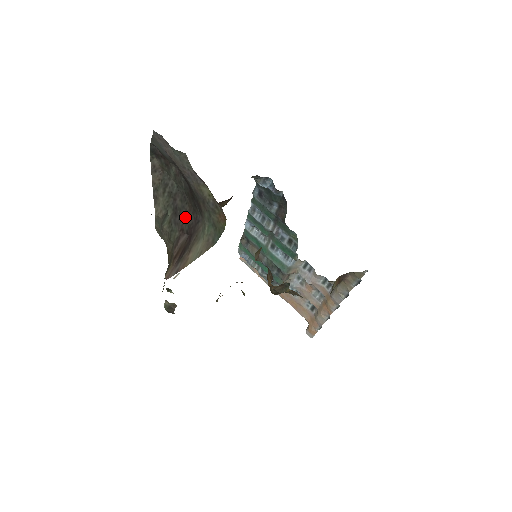
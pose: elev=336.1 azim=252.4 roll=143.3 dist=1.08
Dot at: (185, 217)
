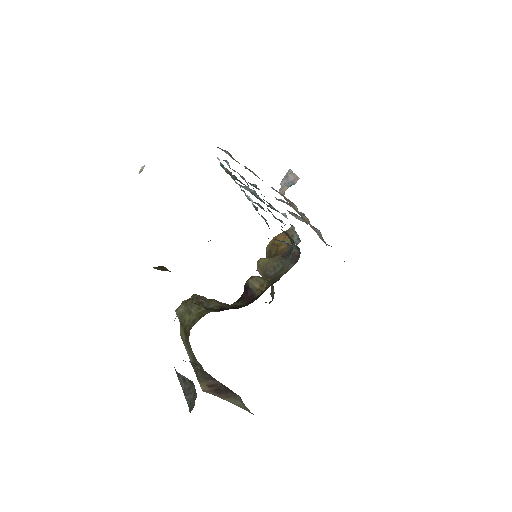
Dot at: (221, 383)
